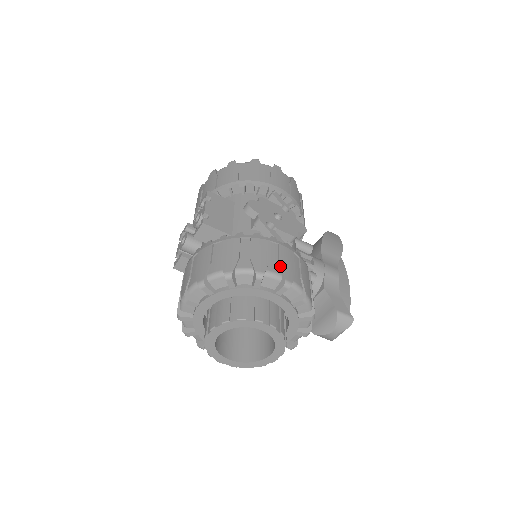
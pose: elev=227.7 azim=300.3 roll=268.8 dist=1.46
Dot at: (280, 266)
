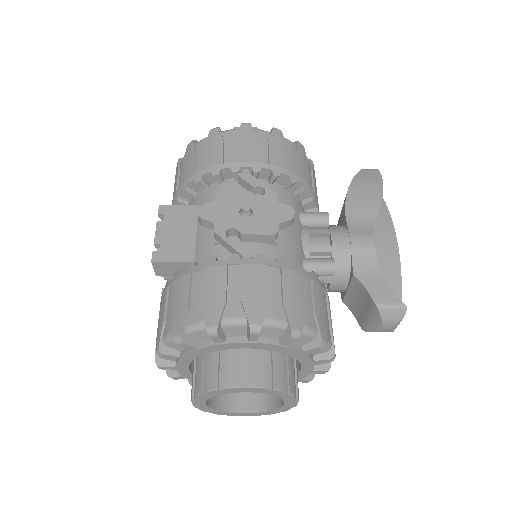
Dot at: (242, 304)
